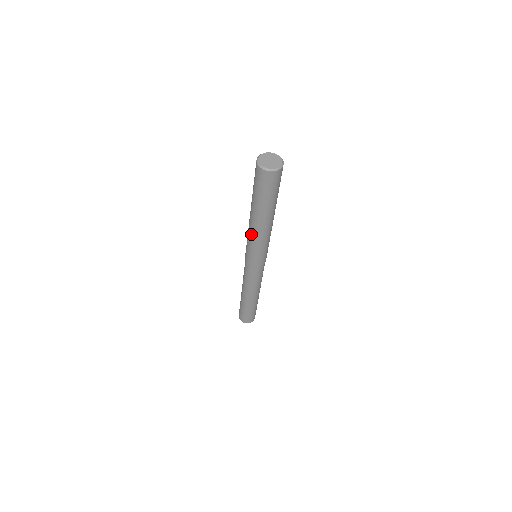
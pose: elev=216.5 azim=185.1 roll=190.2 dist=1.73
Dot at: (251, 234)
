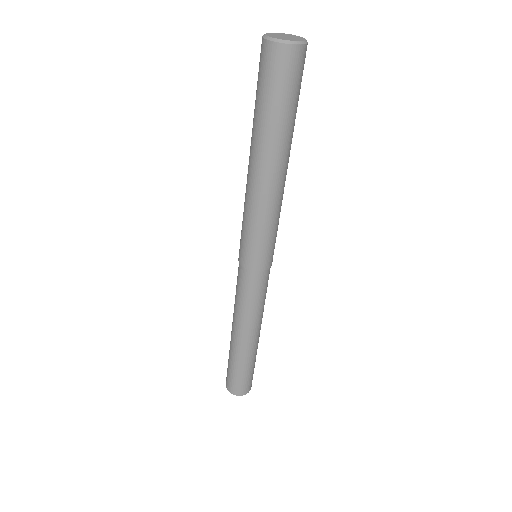
Dot at: (264, 204)
